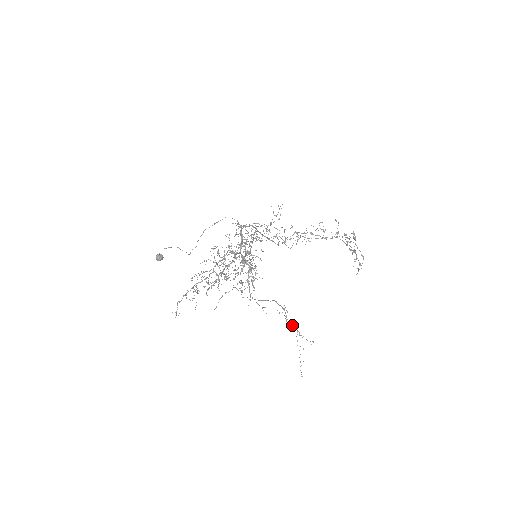
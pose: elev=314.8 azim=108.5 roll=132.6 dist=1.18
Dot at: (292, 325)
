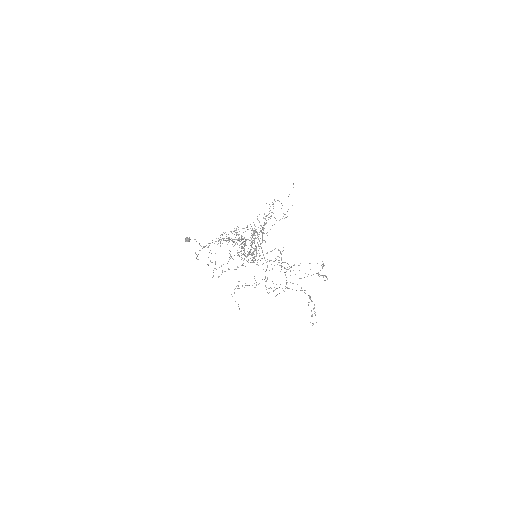
Dot at: (285, 262)
